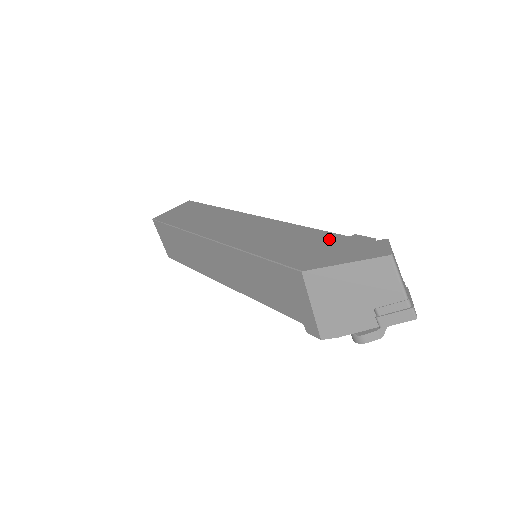
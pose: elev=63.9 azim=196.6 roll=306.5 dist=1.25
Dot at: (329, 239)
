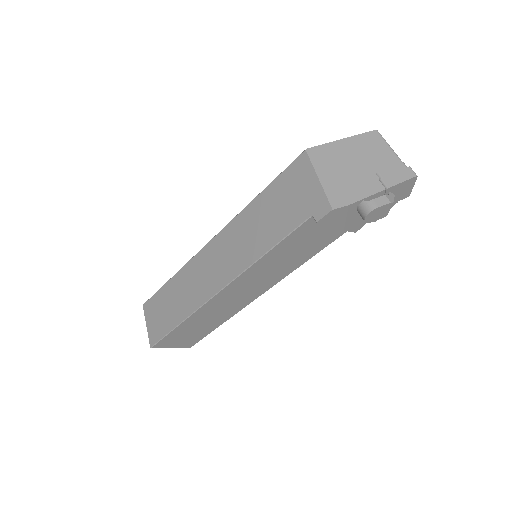
Dot at: occluded
